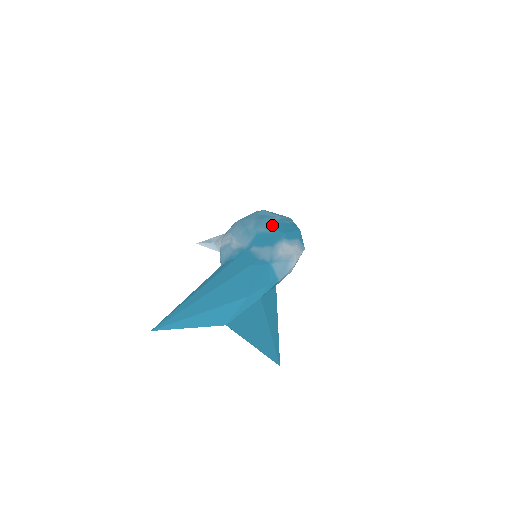
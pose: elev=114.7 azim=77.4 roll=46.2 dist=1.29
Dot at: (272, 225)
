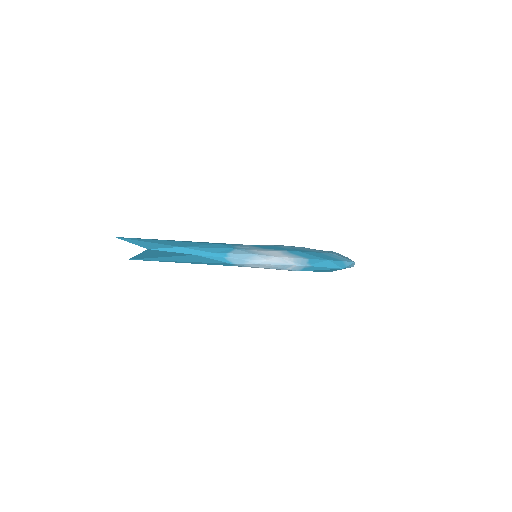
Dot at: (303, 249)
